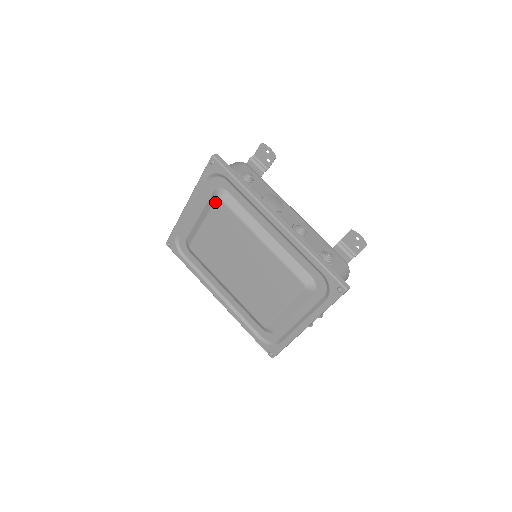
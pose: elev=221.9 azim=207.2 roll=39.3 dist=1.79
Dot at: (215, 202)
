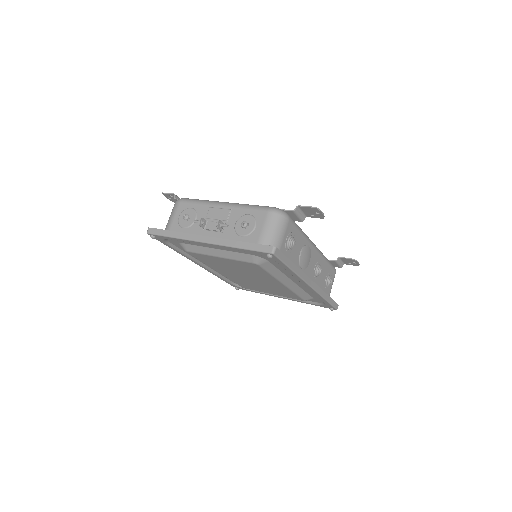
Dot at: (250, 263)
